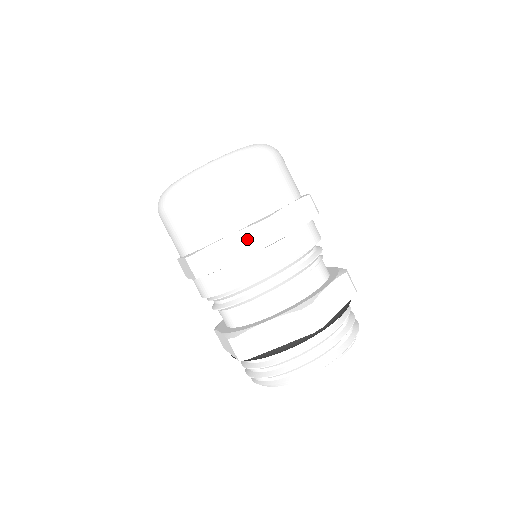
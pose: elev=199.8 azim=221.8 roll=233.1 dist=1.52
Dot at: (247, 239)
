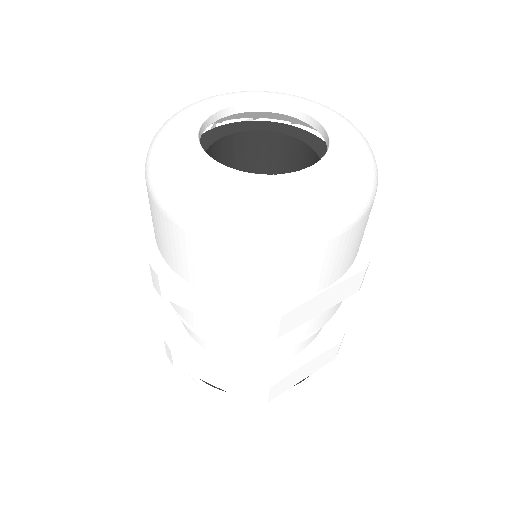
Dot at: (346, 287)
